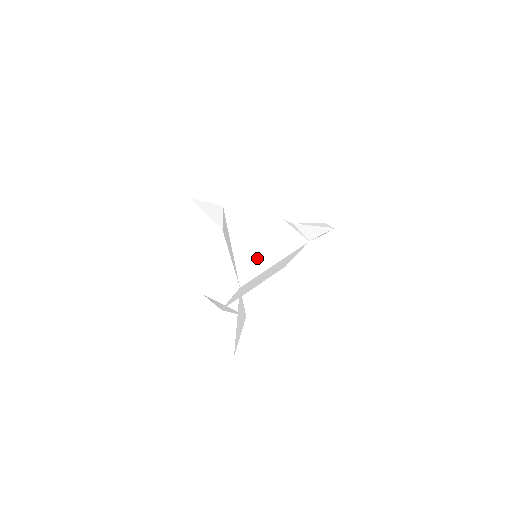
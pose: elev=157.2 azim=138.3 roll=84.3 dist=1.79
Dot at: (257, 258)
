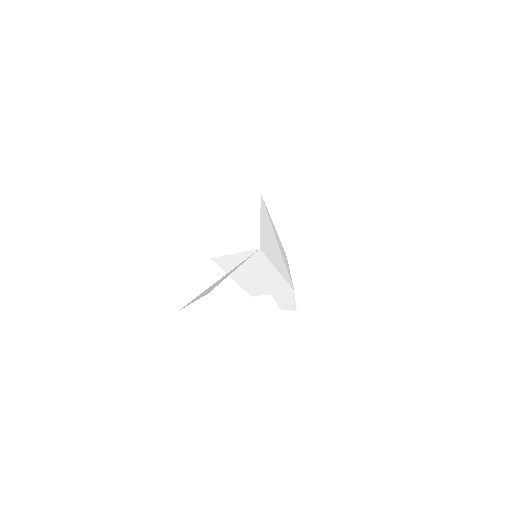
Dot at: (273, 250)
